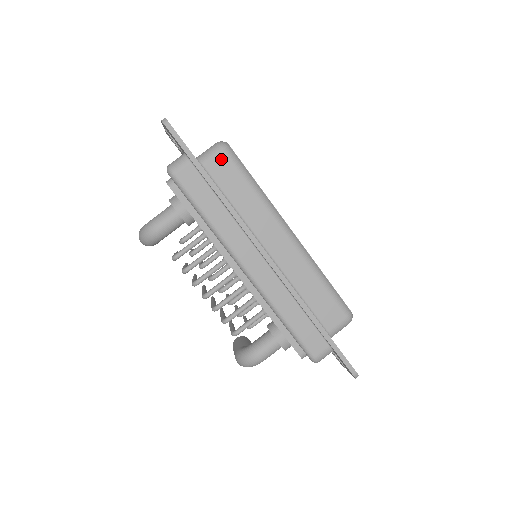
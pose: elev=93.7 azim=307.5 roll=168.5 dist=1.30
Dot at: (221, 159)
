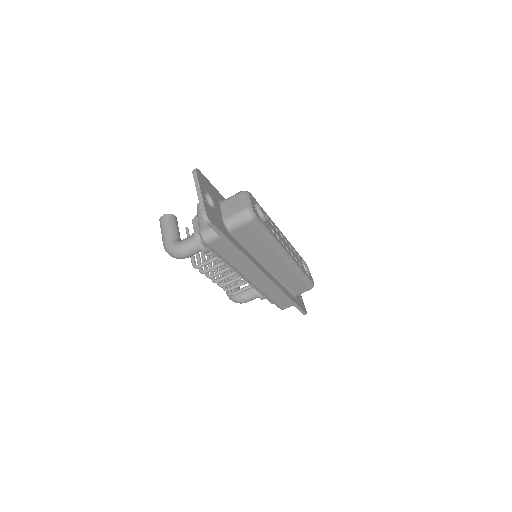
Dot at: (247, 227)
